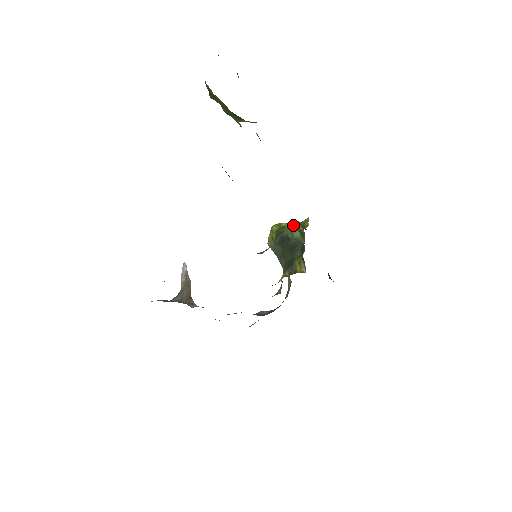
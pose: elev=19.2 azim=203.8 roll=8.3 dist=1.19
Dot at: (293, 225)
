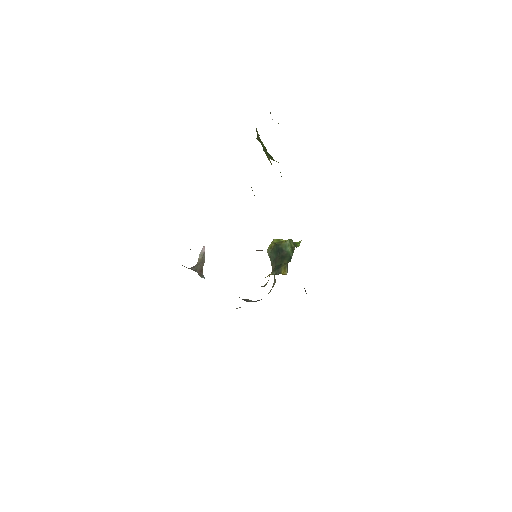
Dot at: (288, 242)
